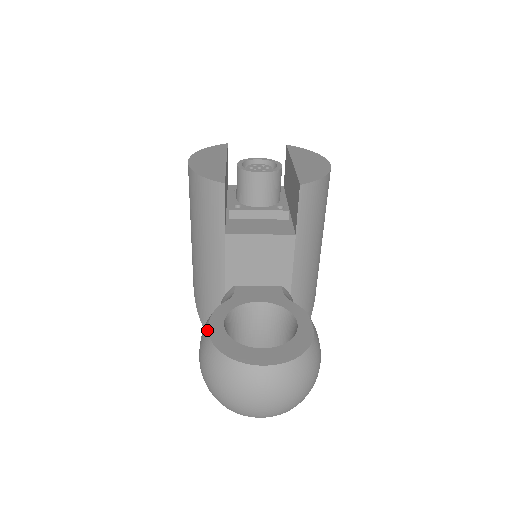
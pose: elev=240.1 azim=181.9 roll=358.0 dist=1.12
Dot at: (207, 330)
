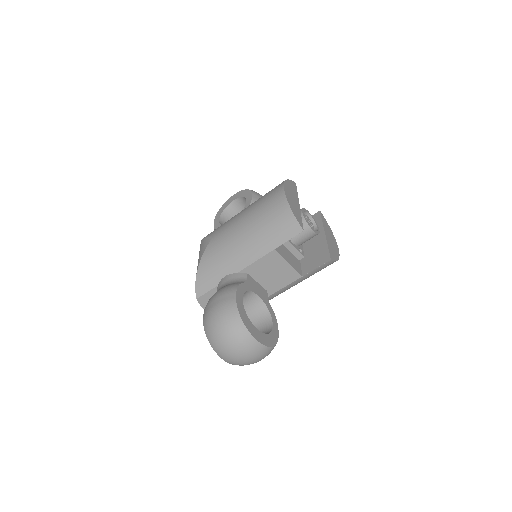
Dot at: (235, 298)
